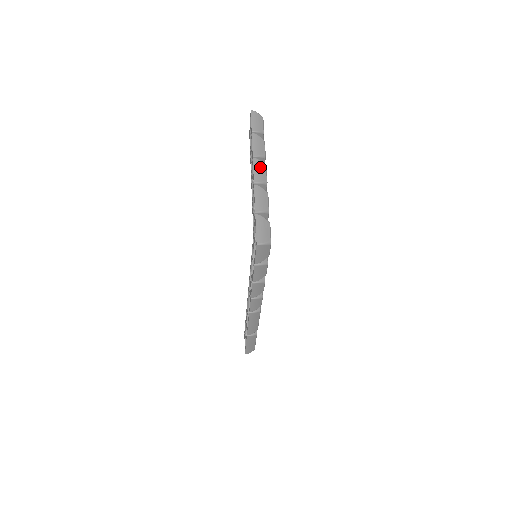
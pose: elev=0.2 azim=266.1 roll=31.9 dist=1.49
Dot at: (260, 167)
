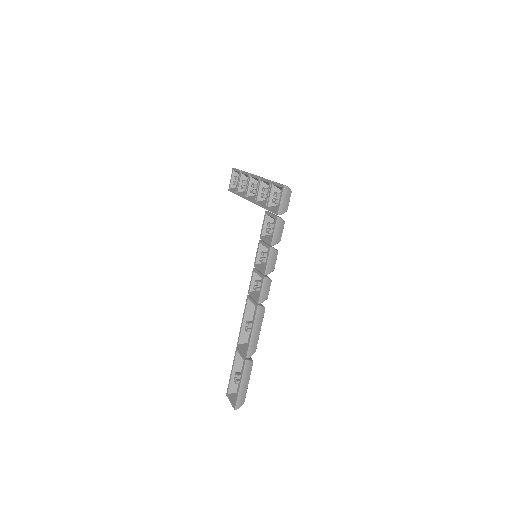
Dot at: occluded
